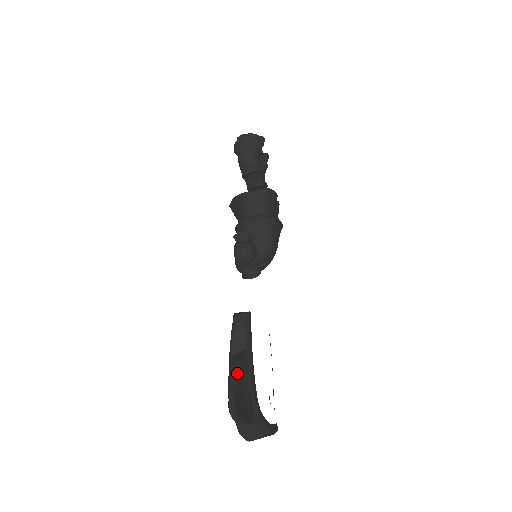
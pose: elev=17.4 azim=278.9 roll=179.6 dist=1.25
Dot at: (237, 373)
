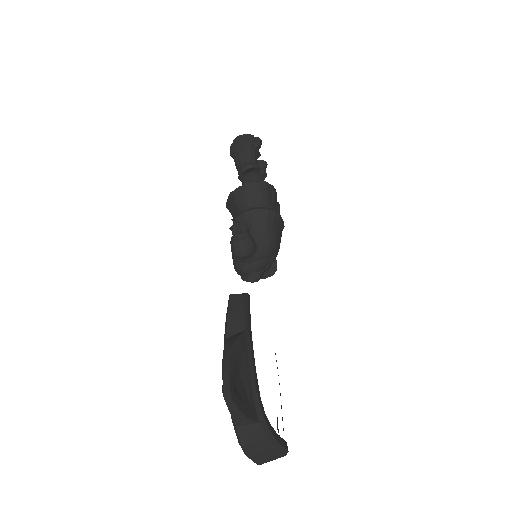
Dot at: (233, 351)
